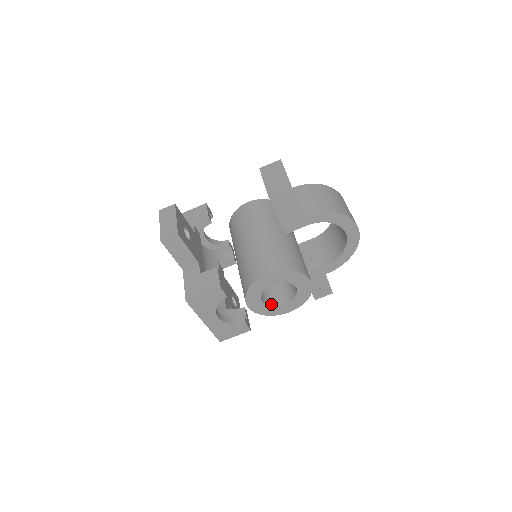
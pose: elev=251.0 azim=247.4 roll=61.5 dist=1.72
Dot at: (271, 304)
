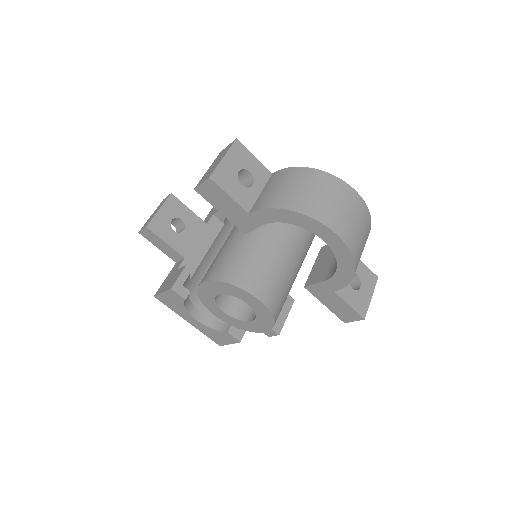
Dot at: (239, 317)
